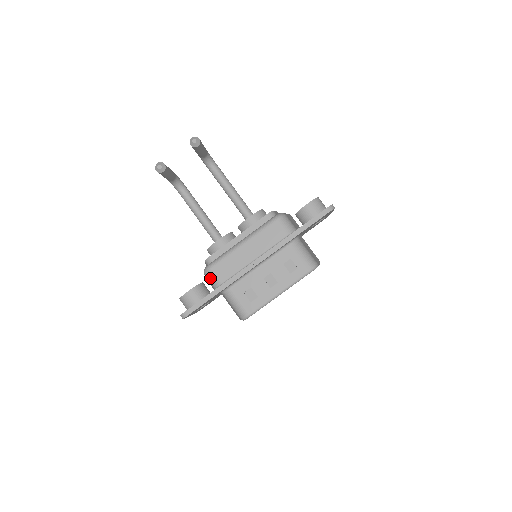
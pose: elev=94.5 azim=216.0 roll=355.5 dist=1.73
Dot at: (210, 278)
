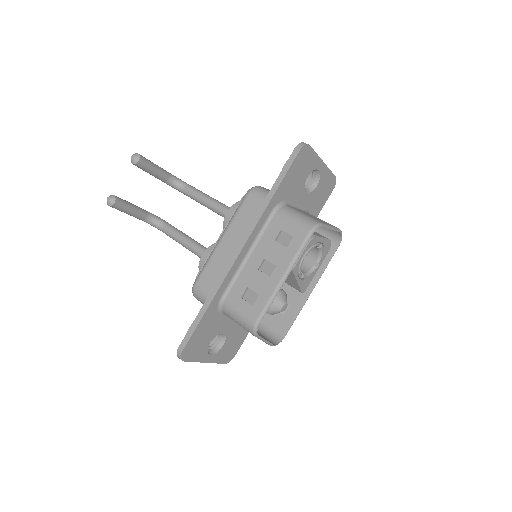
Dot at: (199, 297)
